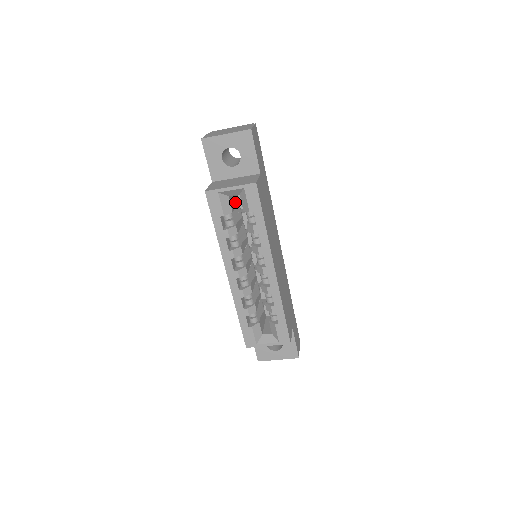
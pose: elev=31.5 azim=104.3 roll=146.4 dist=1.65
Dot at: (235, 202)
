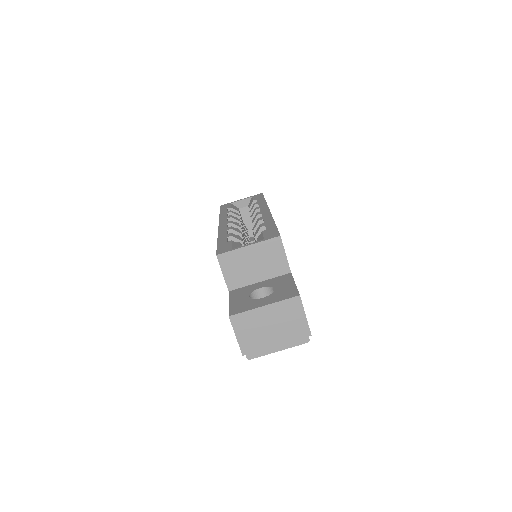
Dot at: occluded
